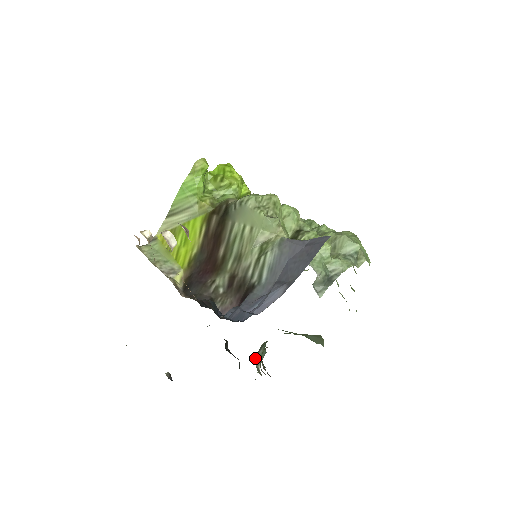
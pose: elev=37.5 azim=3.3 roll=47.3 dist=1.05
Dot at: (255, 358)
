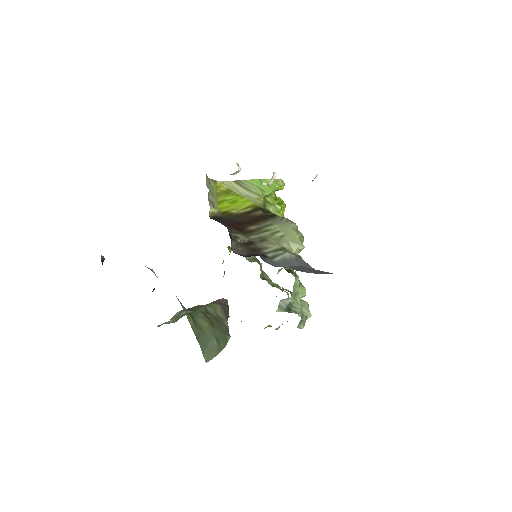
Dot at: (179, 311)
